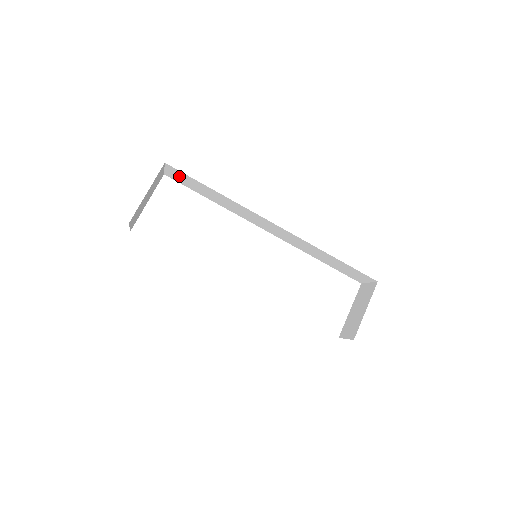
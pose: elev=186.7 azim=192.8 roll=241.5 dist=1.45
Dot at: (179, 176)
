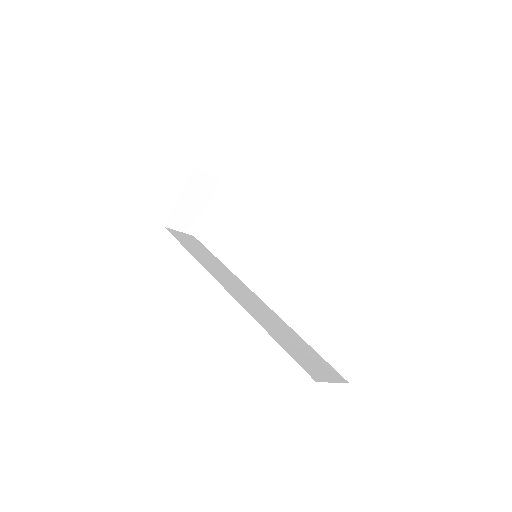
Dot at: occluded
